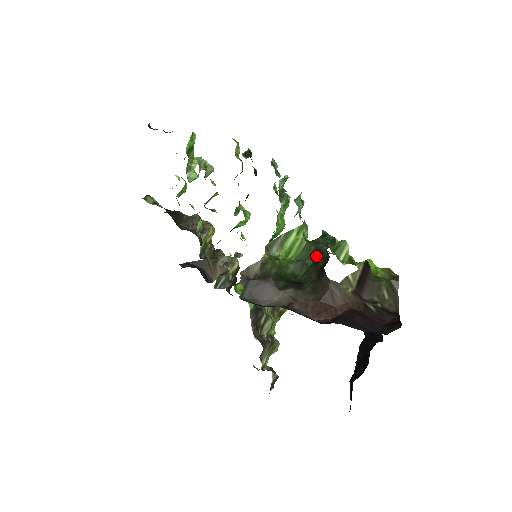
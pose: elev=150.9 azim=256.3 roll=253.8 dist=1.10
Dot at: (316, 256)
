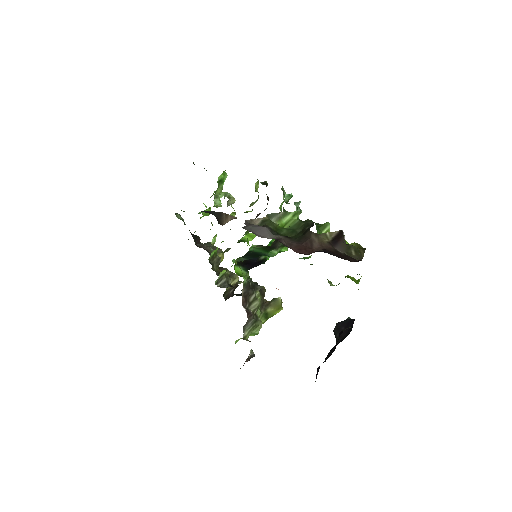
Dot at: (304, 227)
